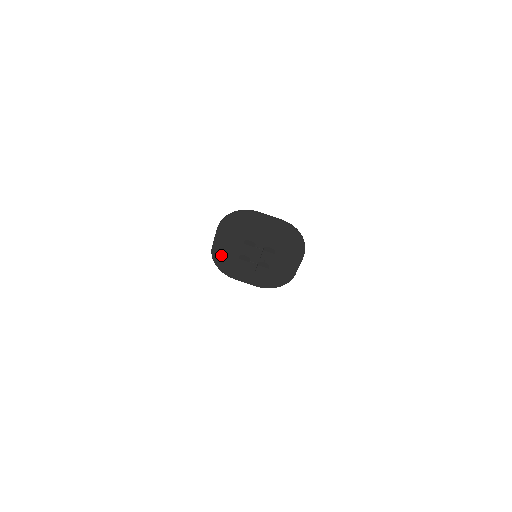
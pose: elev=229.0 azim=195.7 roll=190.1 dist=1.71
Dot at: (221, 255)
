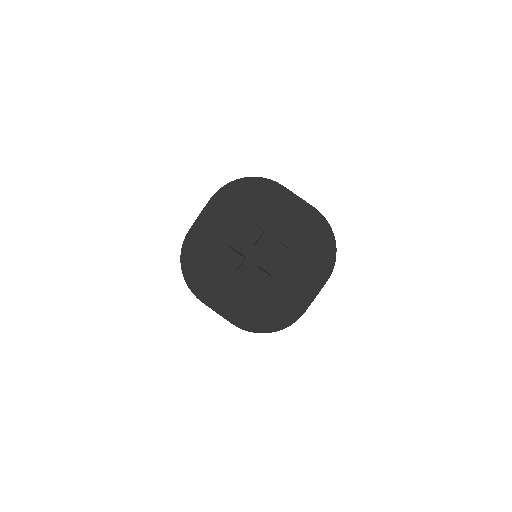
Dot at: (197, 249)
